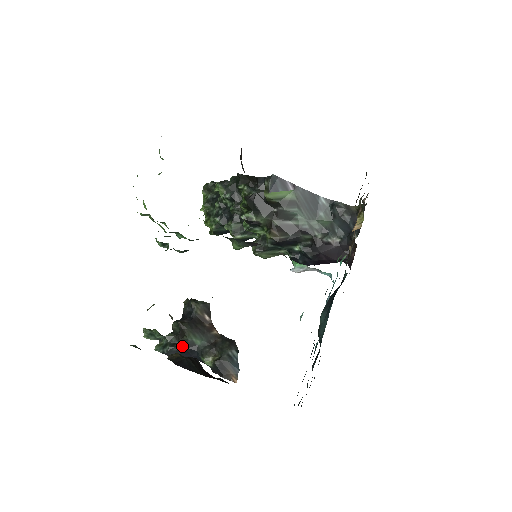
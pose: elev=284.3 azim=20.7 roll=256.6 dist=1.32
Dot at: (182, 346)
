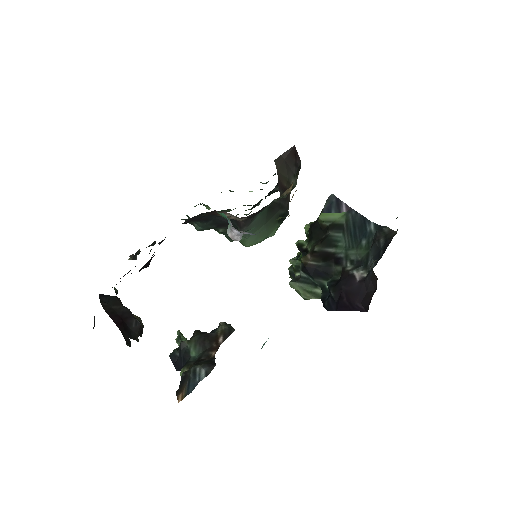
Dot at: (180, 350)
